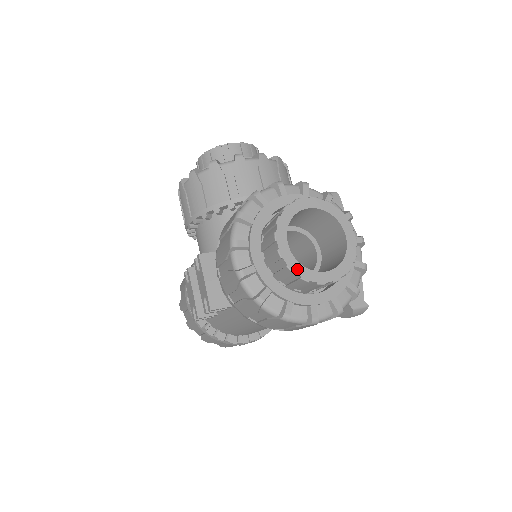
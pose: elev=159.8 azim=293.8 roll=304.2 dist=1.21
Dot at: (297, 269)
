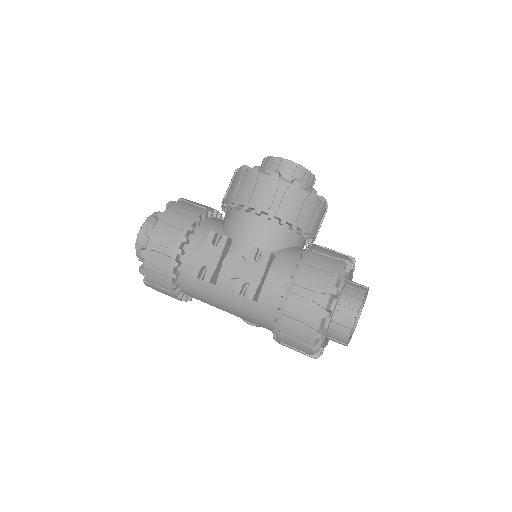
Dot at: occluded
